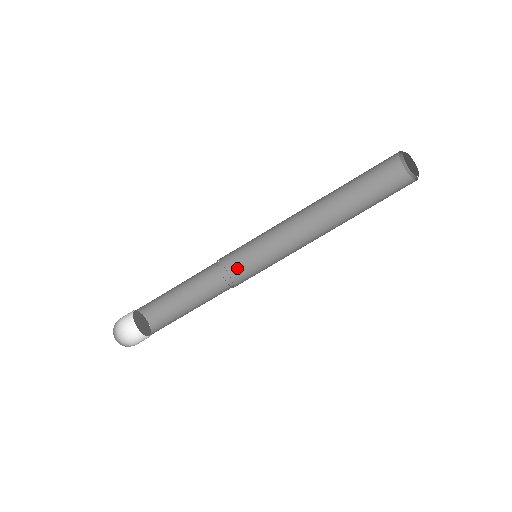
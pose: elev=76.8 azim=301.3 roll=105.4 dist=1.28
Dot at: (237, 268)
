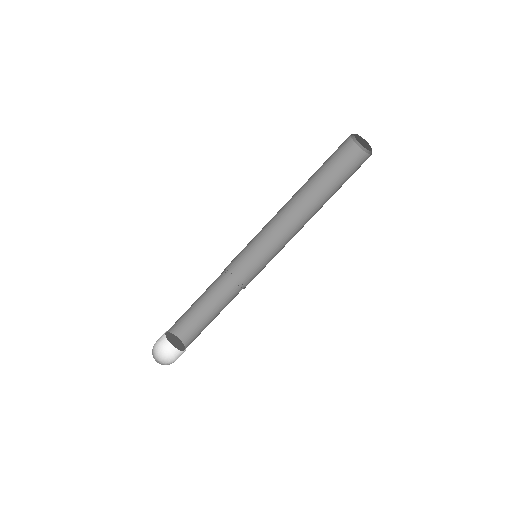
Dot at: (237, 266)
